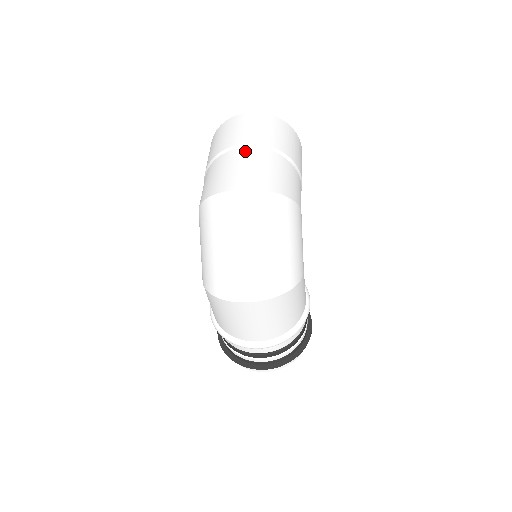
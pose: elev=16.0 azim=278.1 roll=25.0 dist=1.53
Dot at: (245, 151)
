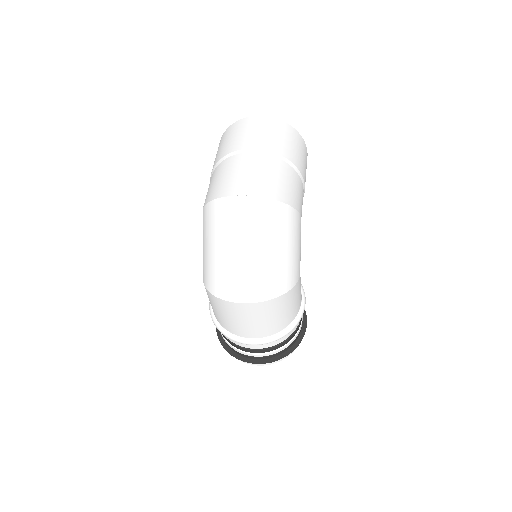
Dot at: (250, 156)
